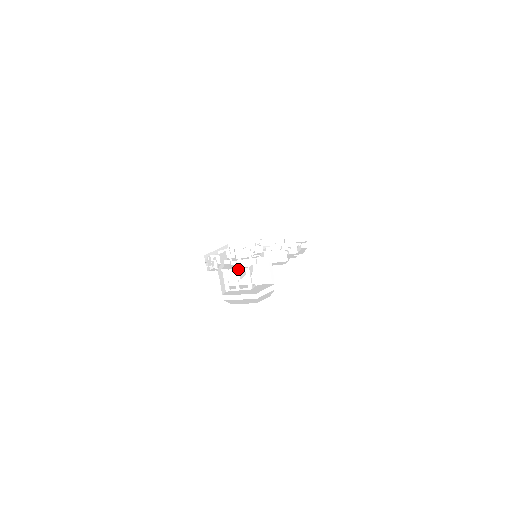
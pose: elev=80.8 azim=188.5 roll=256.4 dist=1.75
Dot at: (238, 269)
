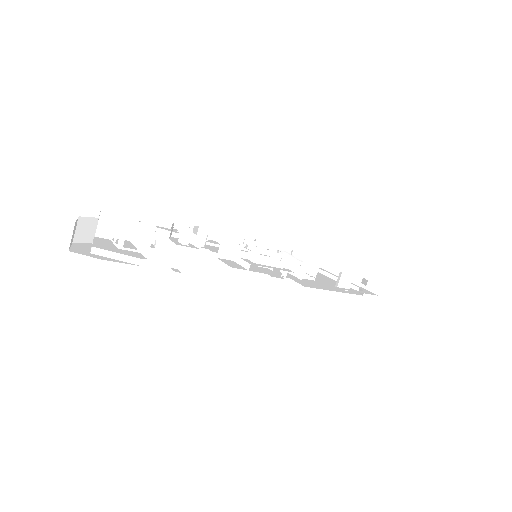
Dot at: (173, 237)
